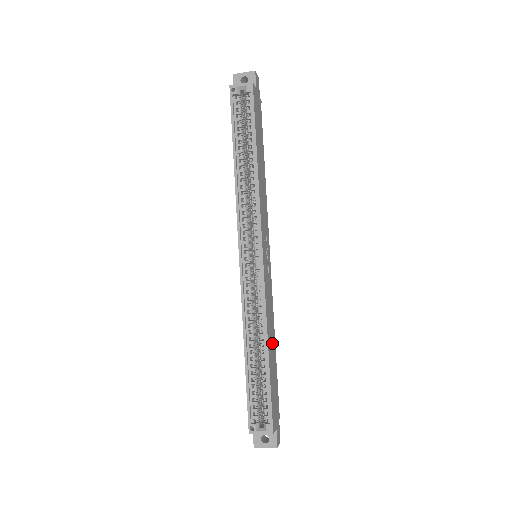
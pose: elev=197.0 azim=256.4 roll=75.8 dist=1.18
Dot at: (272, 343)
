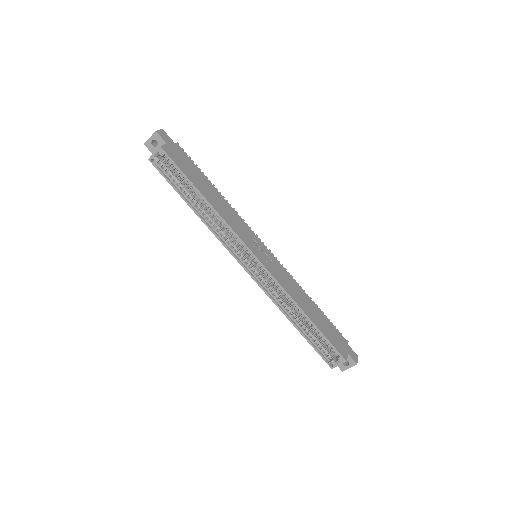
Dot at: (308, 304)
